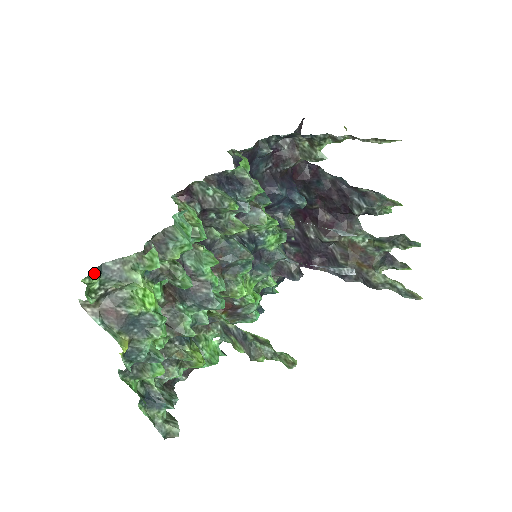
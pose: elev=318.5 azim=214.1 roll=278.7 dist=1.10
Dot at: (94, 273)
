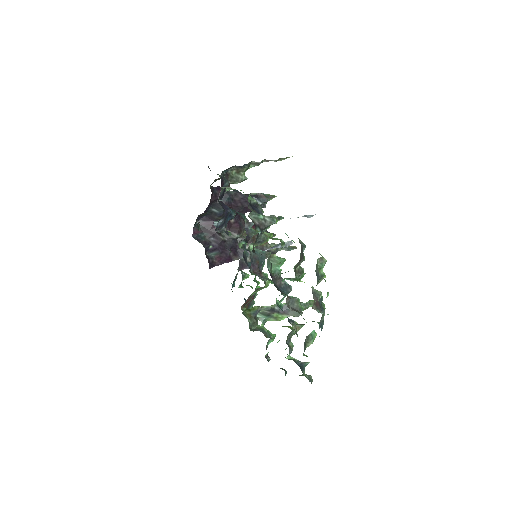
Dot at: occluded
